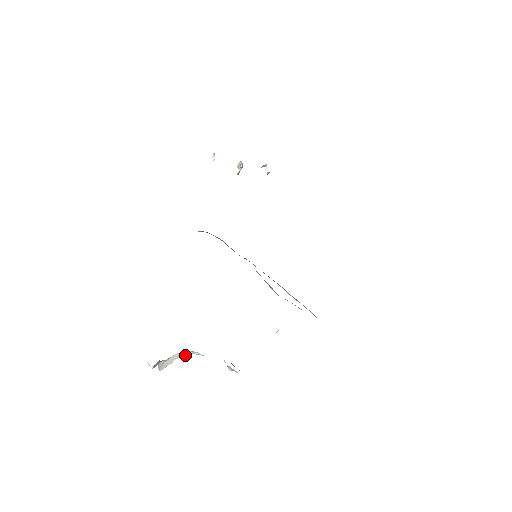
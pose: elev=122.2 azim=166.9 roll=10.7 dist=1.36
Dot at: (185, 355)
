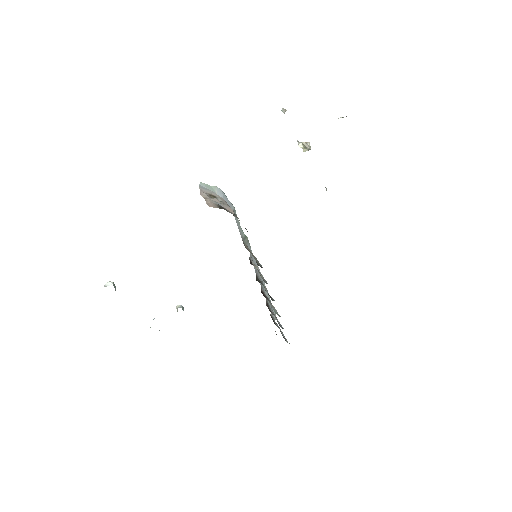
Dot at: occluded
